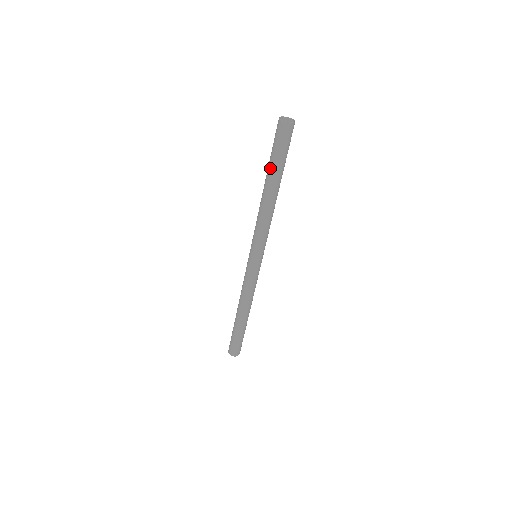
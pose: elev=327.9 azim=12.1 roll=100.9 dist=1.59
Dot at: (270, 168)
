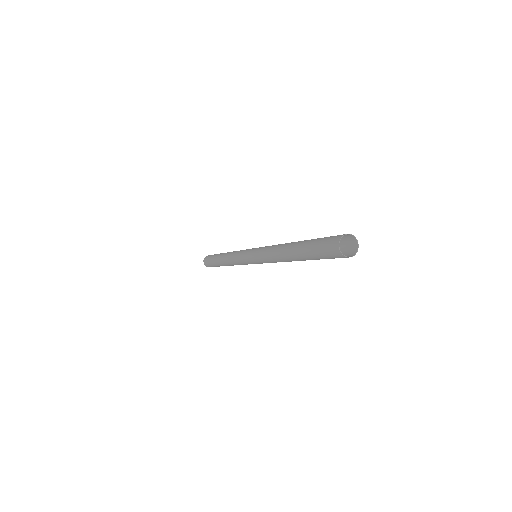
Dot at: (303, 246)
